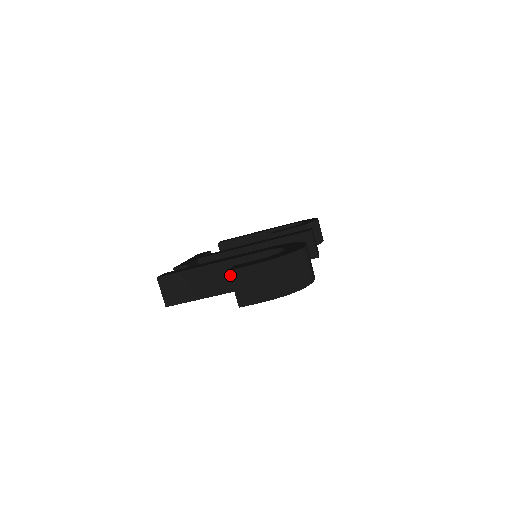
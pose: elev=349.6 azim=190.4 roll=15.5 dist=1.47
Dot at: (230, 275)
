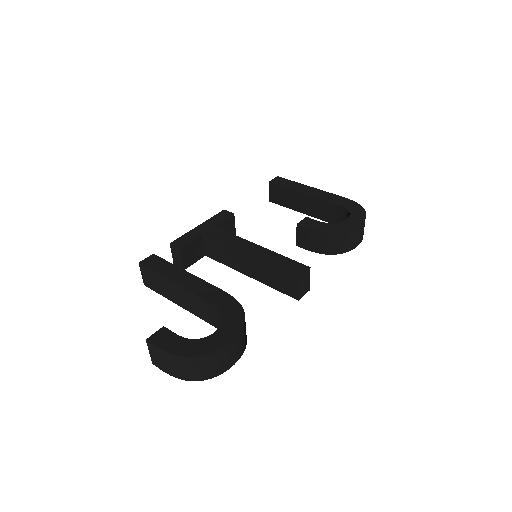
Dot at: (147, 343)
